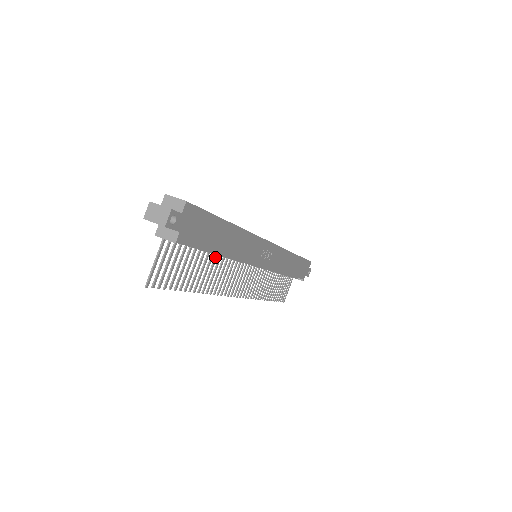
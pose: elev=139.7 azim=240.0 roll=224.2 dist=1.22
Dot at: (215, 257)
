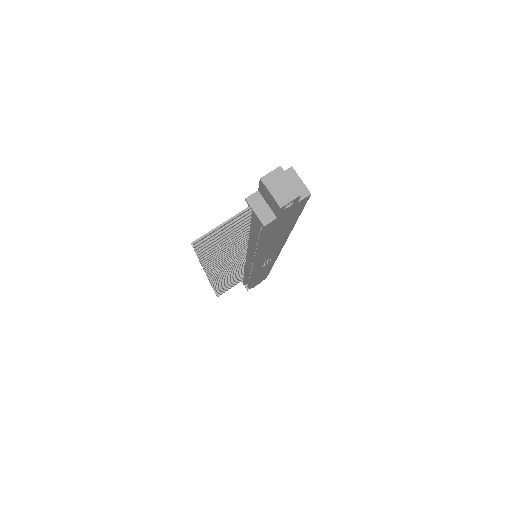
Dot at: (243, 242)
